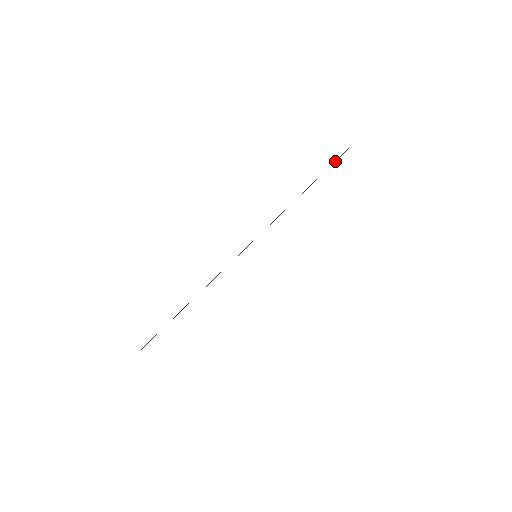
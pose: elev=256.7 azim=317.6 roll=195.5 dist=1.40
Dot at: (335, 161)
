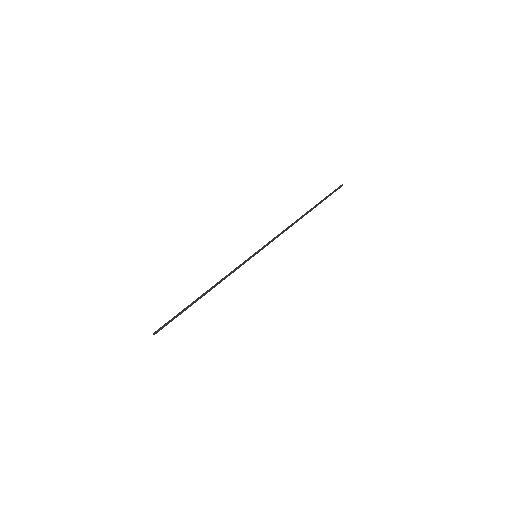
Dot at: occluded
